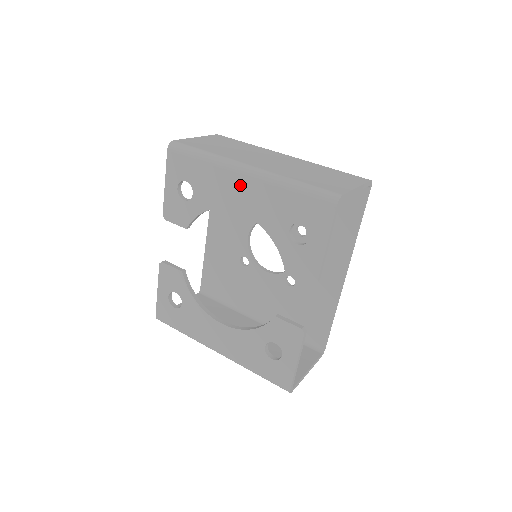
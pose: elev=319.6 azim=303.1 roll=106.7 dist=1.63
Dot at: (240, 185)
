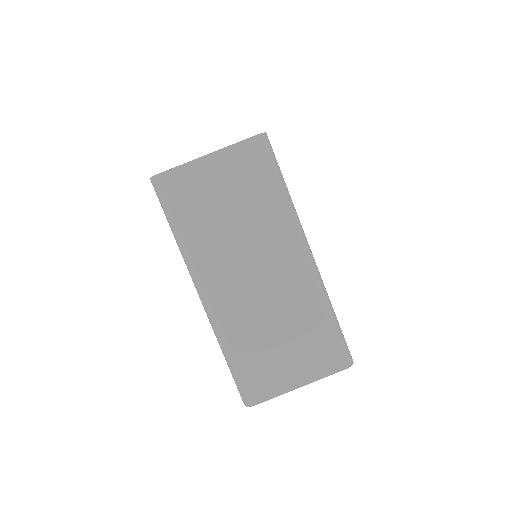
Dot at: occluded
